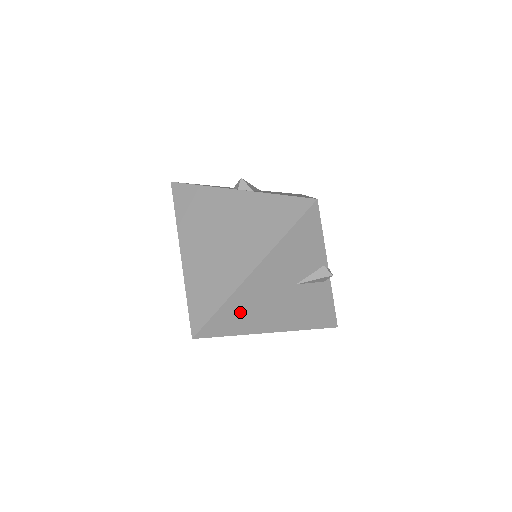
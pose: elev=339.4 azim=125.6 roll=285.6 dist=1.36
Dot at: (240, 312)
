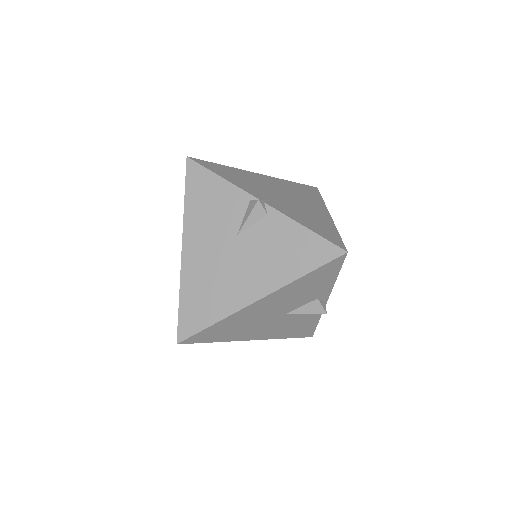
Dot at: (202, 294)
